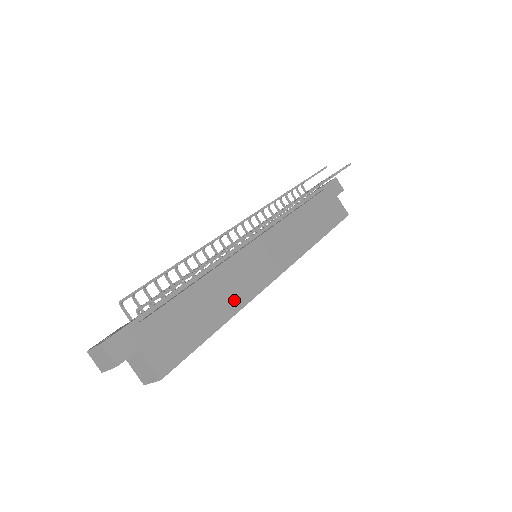
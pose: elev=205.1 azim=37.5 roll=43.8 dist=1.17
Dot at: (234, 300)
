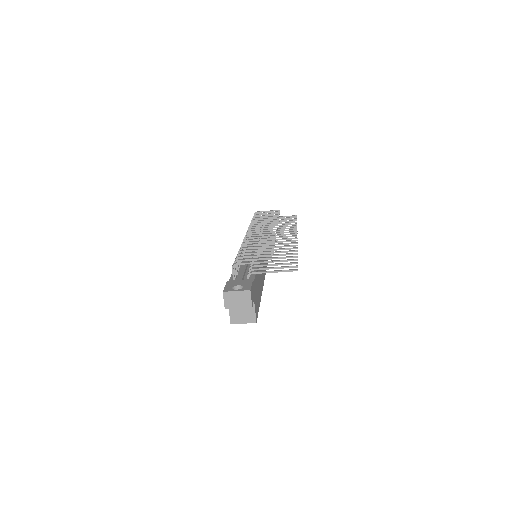
Dot at: occluded
